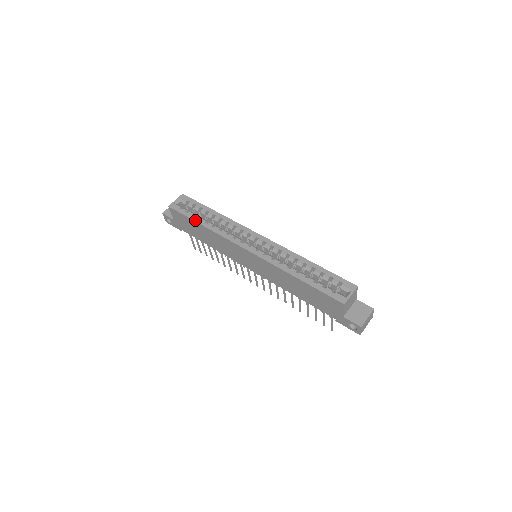
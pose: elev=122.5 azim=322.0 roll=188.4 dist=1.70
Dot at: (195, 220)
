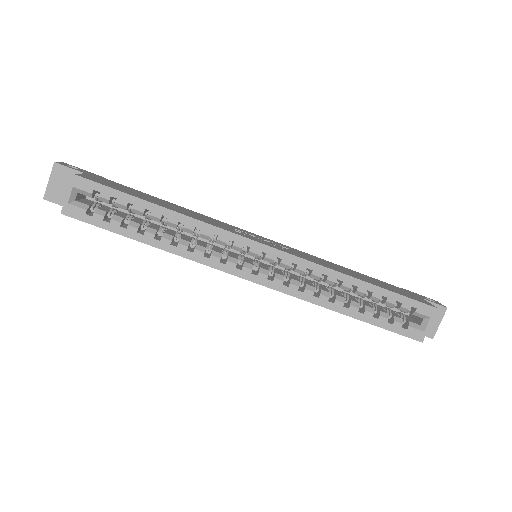
Dot at: (132, 237)
